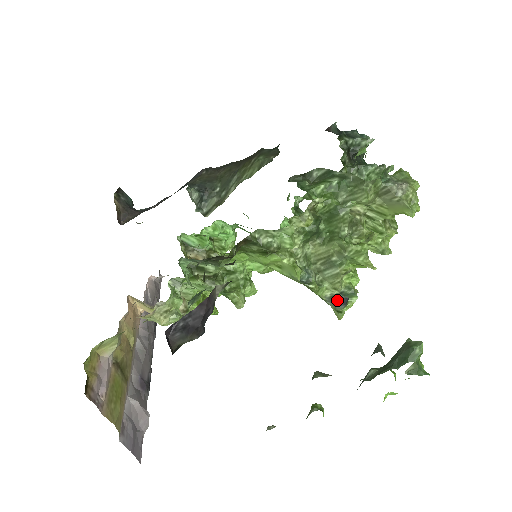
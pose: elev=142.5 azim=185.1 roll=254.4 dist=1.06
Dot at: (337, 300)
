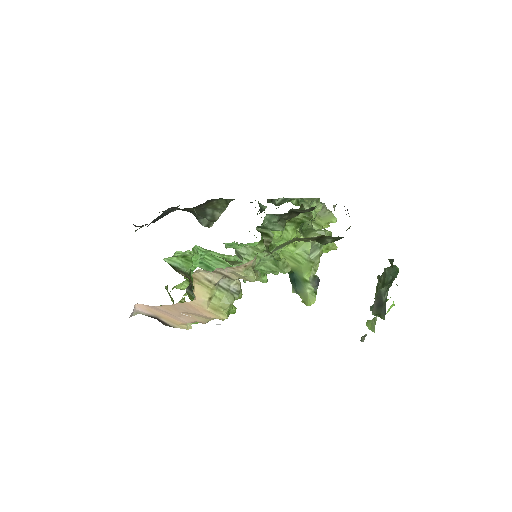
Dot at: (316, 280)
